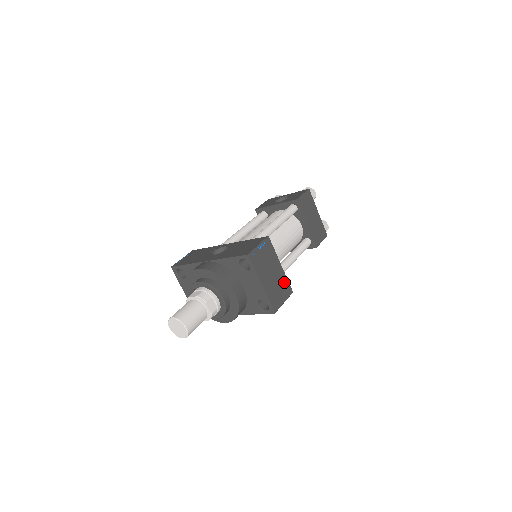
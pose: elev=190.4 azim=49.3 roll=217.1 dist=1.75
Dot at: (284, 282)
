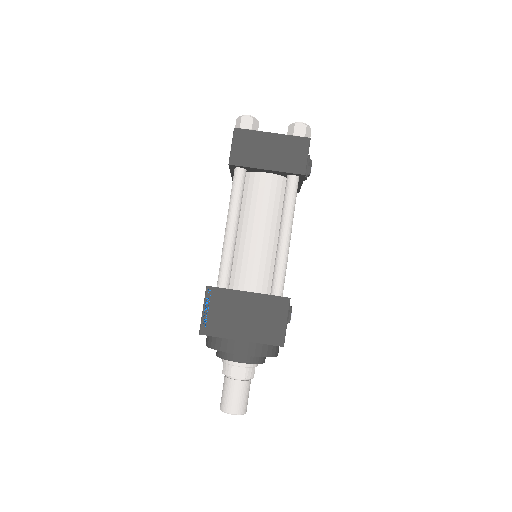
Dot at: (268, 303)
